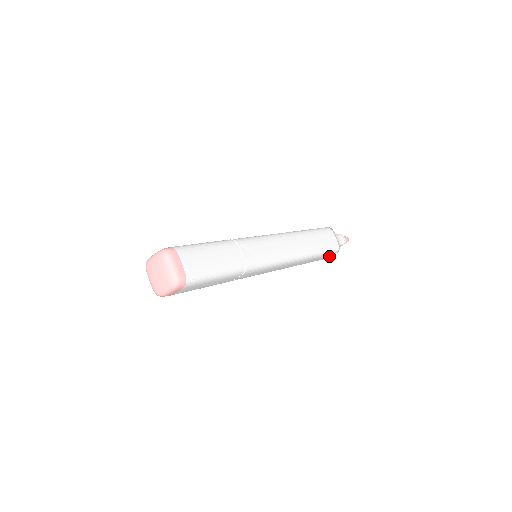
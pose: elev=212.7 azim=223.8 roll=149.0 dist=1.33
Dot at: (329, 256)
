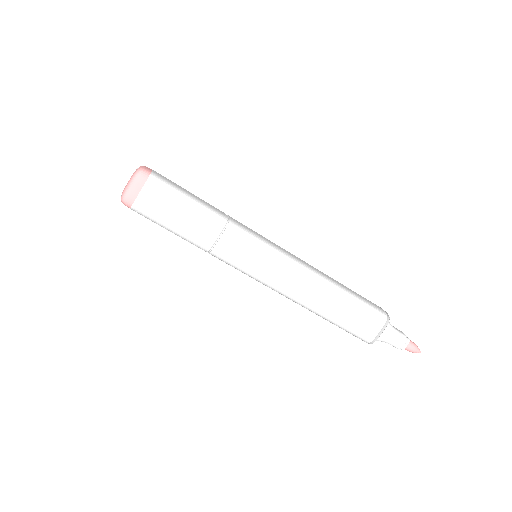
Dot at: (377, 328)
